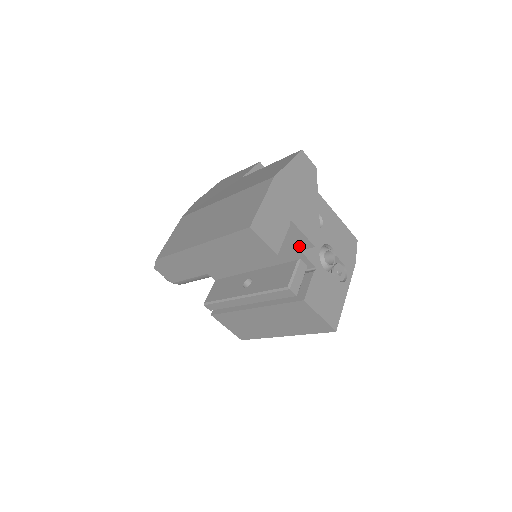
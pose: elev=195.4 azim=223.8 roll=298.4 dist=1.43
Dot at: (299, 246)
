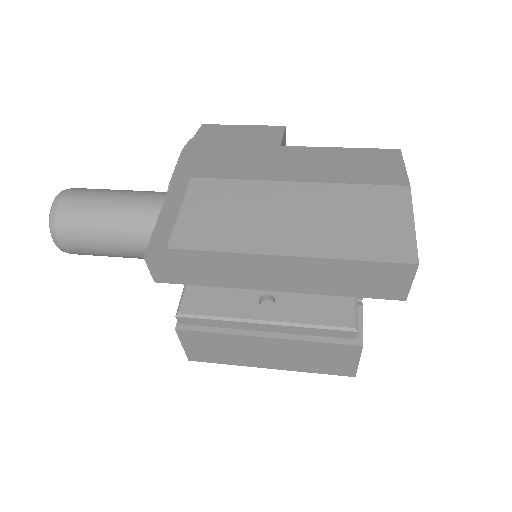
Dot at: occluded
